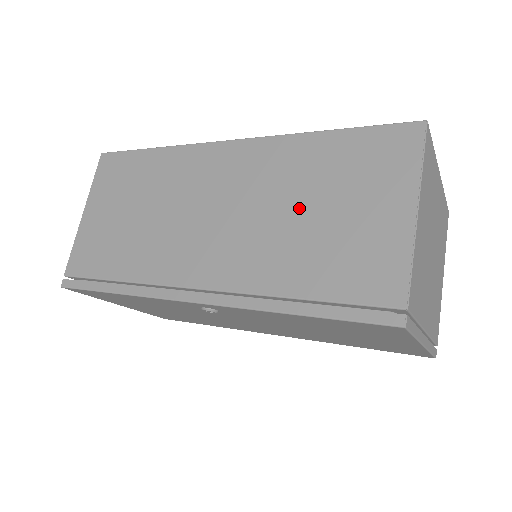
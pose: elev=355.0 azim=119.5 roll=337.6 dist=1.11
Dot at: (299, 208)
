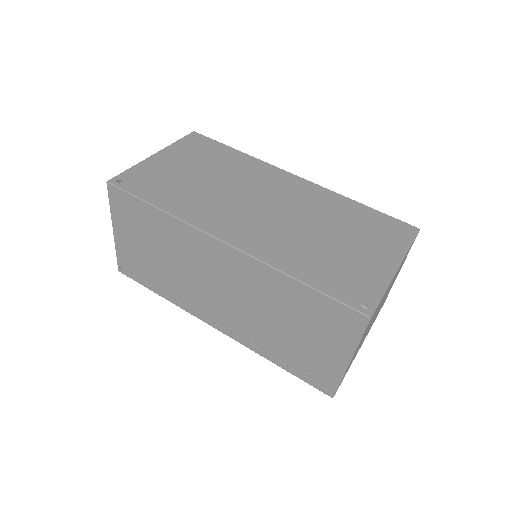
Dot at: (278, 319)
